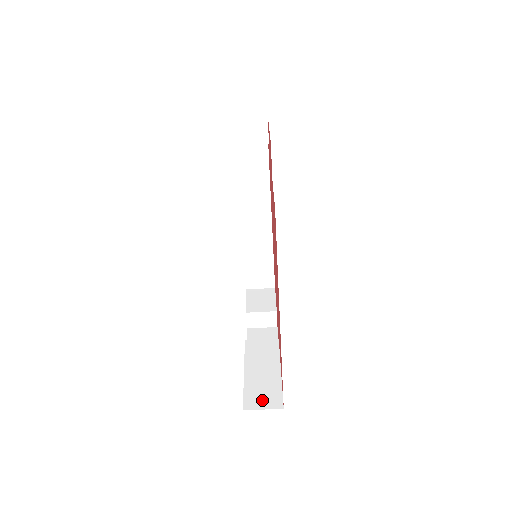
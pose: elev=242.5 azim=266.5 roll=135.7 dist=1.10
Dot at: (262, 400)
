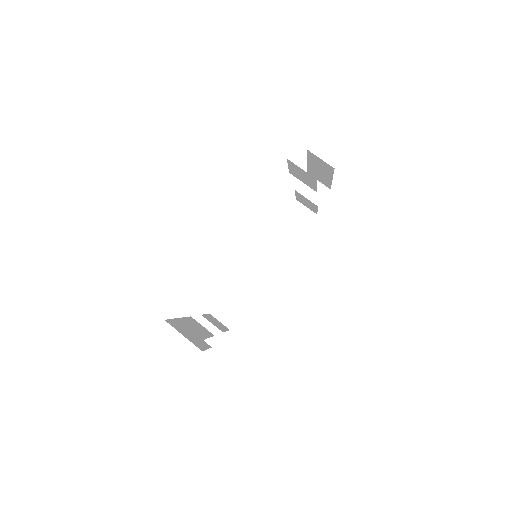
Dot at: (181, 330)
